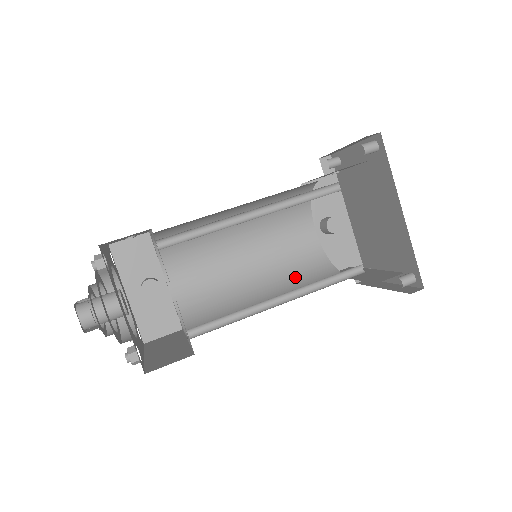
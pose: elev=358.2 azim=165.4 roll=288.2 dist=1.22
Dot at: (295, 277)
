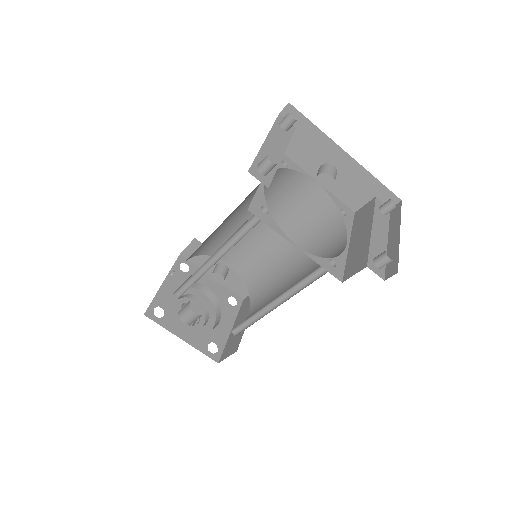
Dot at: (313, 239)
